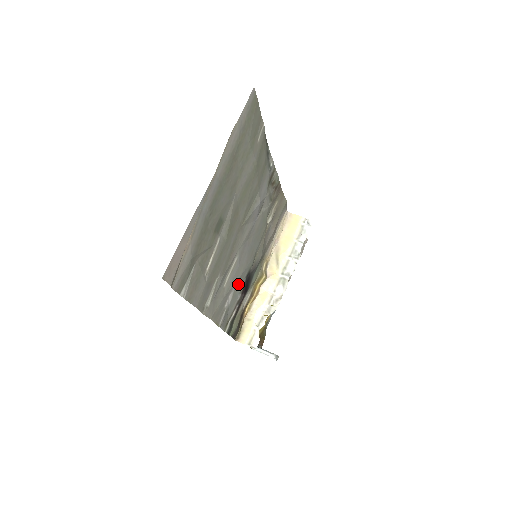
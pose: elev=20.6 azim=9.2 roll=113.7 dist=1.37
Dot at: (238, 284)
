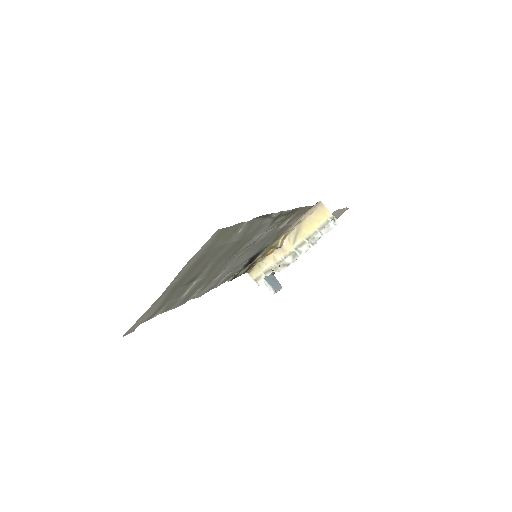
Dot at: (237, 267)
